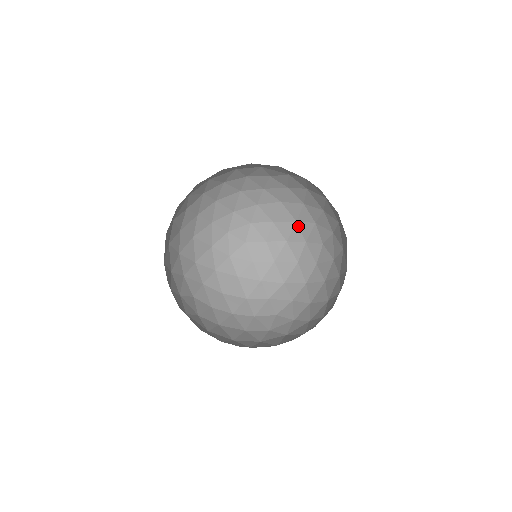
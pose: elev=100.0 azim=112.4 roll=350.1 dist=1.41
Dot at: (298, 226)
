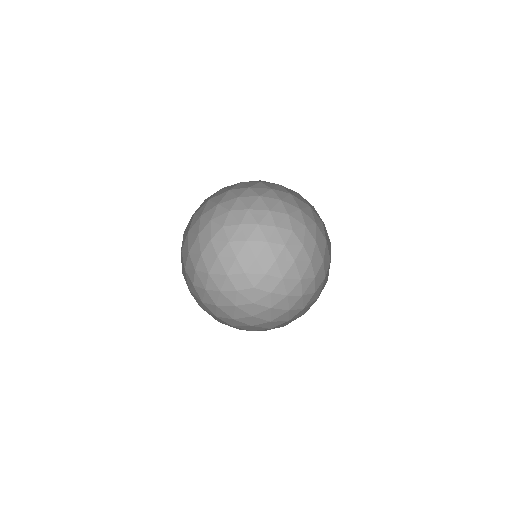
Dot at: (301, 283)
